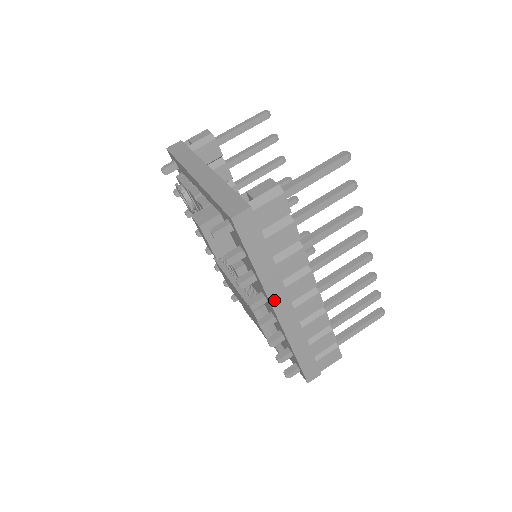
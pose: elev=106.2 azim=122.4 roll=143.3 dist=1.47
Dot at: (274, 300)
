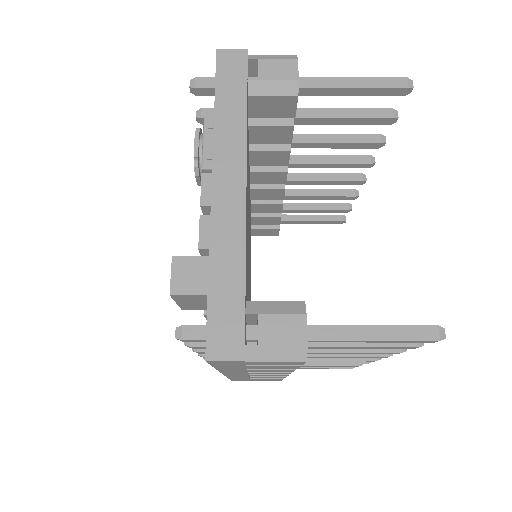
Dot at: occluded
